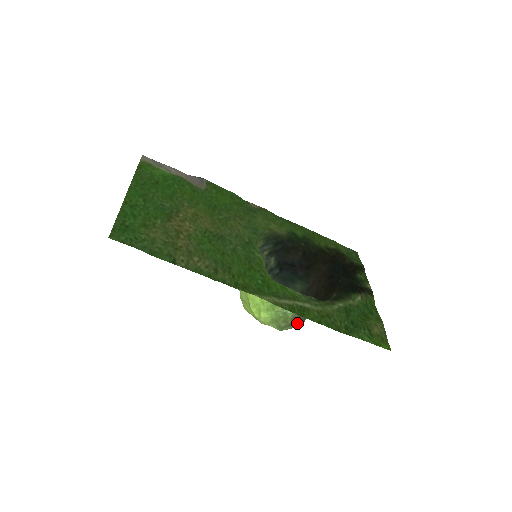
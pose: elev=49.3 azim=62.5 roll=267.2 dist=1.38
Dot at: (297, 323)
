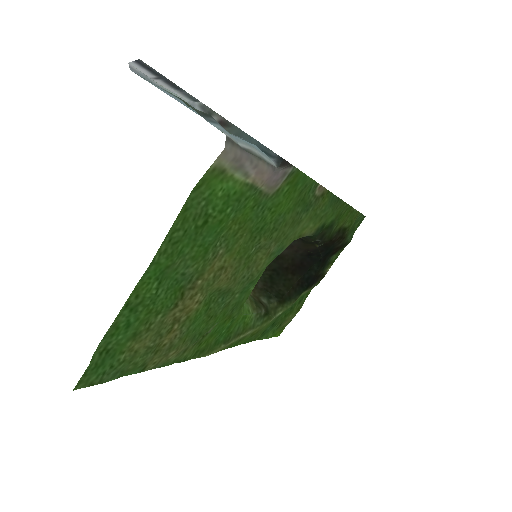
Dot at: occluded
